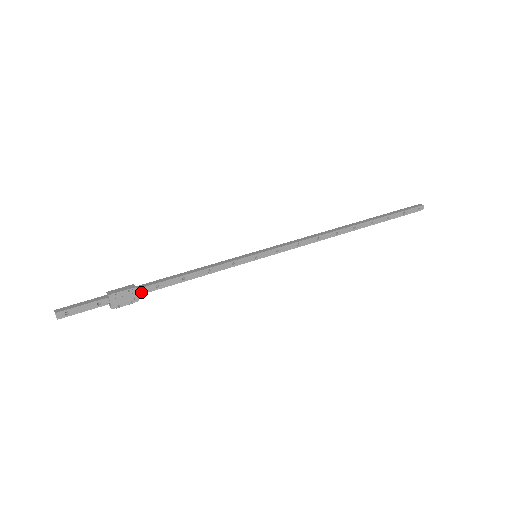
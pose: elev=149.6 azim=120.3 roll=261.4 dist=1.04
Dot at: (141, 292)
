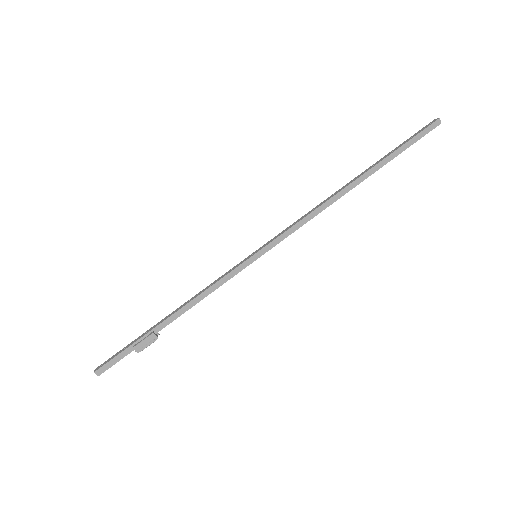
Dot at: (159, 330)
